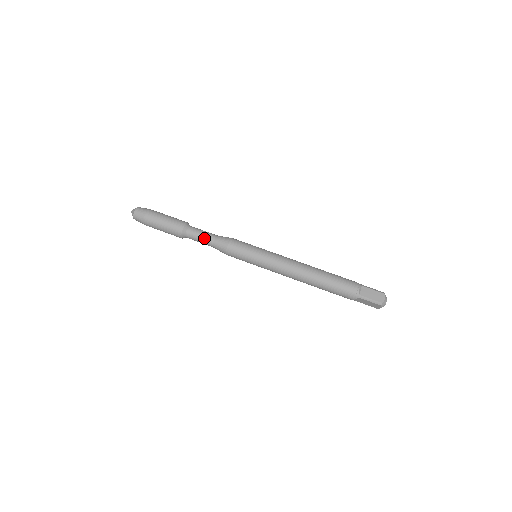
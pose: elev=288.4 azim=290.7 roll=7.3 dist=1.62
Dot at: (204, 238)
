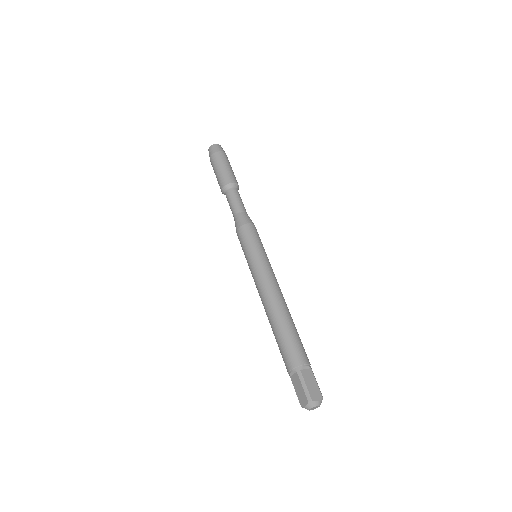
Dot at: (237, 203)
